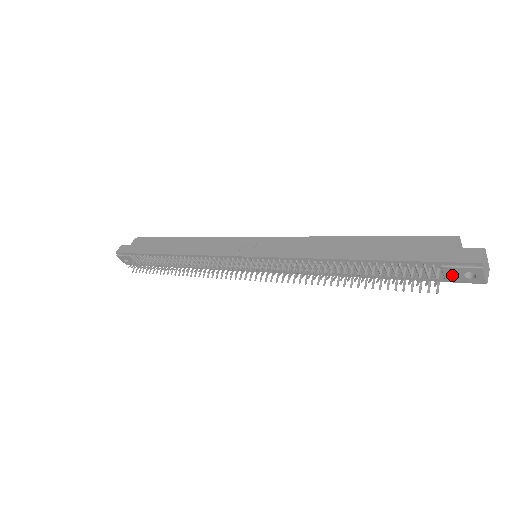
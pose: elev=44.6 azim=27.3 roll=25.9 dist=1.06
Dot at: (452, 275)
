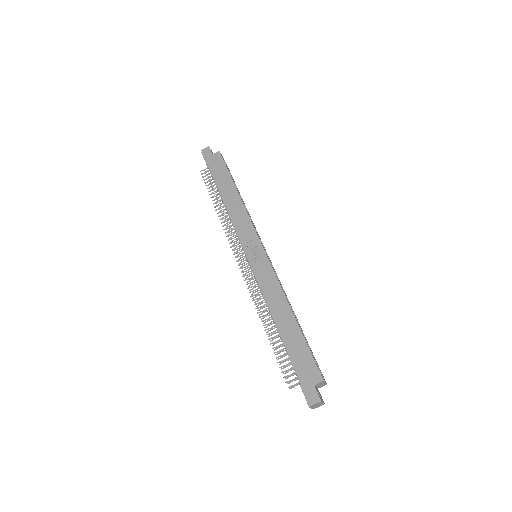
Dot at: occluded
